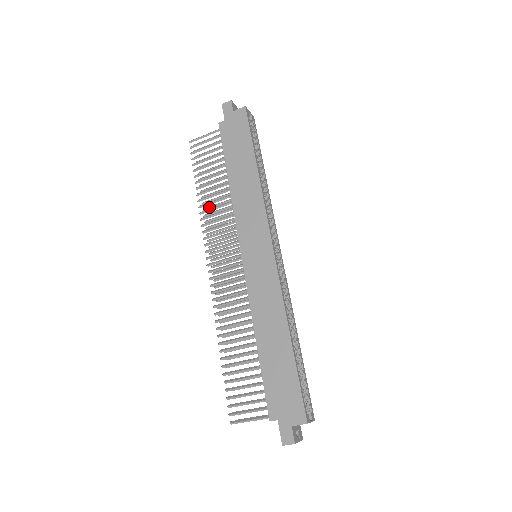
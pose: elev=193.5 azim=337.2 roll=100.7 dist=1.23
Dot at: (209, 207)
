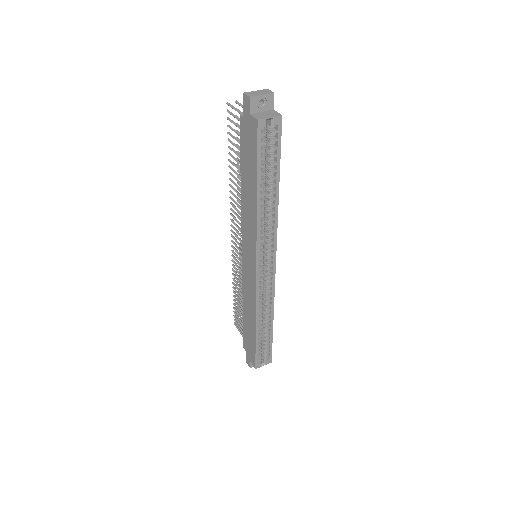
Dot at: (240, 180)
